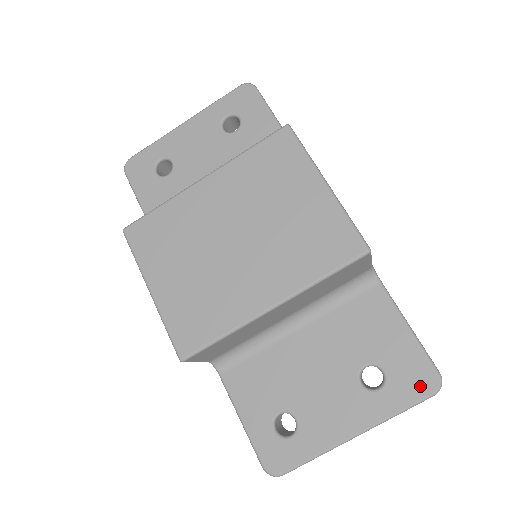
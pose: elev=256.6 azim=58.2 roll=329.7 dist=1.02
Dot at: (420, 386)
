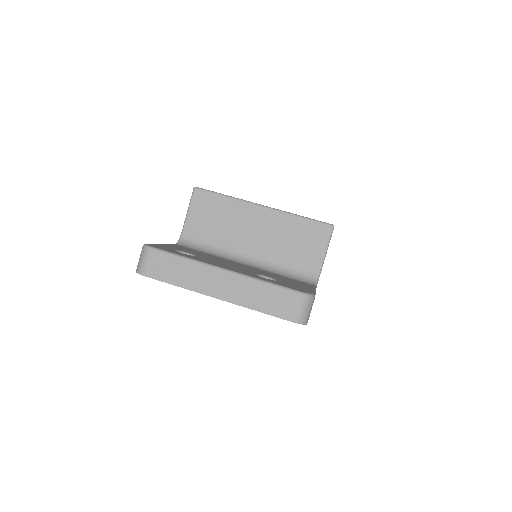
Dot at: (295, 288)
